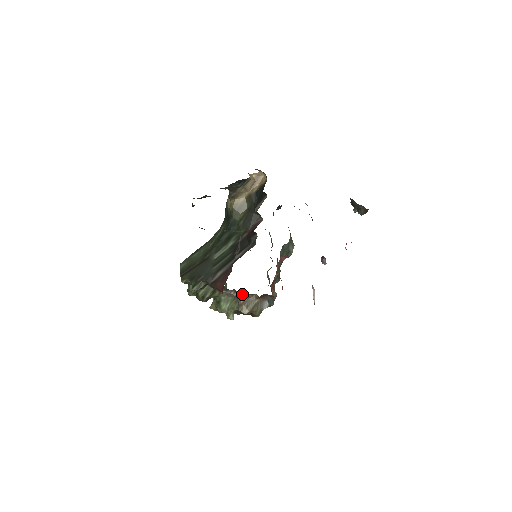
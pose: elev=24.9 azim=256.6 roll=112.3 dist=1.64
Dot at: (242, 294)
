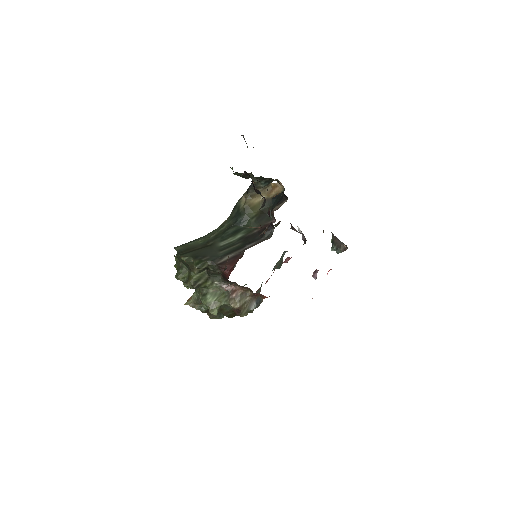
Dot at: (236, 288)
